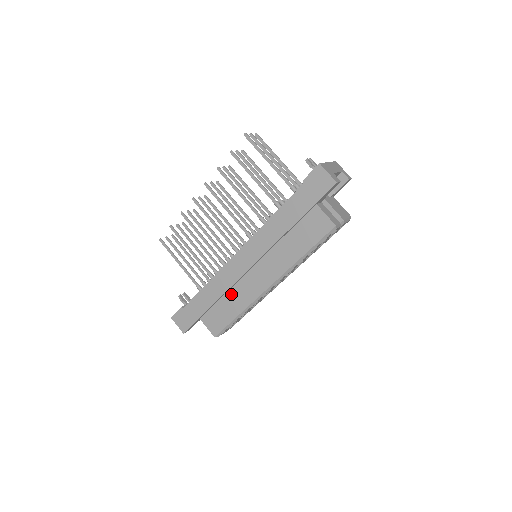
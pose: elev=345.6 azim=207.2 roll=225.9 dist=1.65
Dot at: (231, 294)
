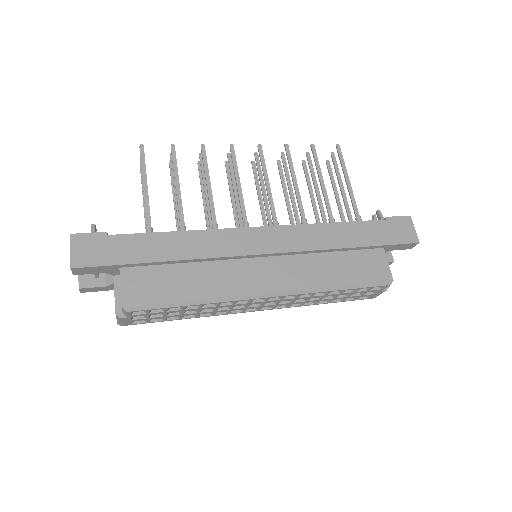
Dot at: (205, 268)
